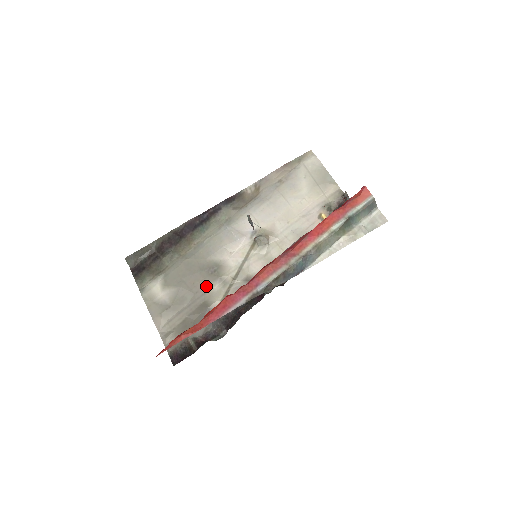
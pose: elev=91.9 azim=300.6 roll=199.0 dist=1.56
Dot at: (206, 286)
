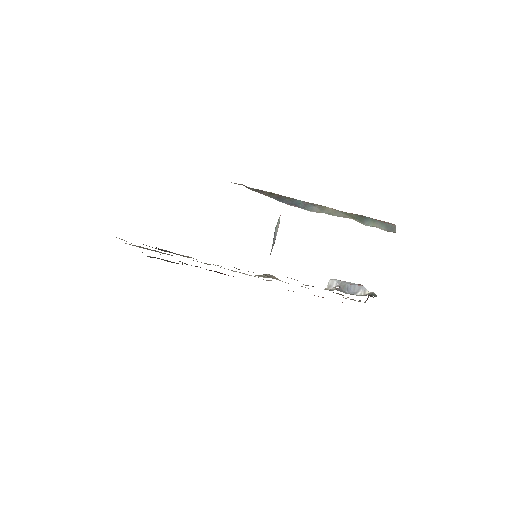
Dot at: occluded
